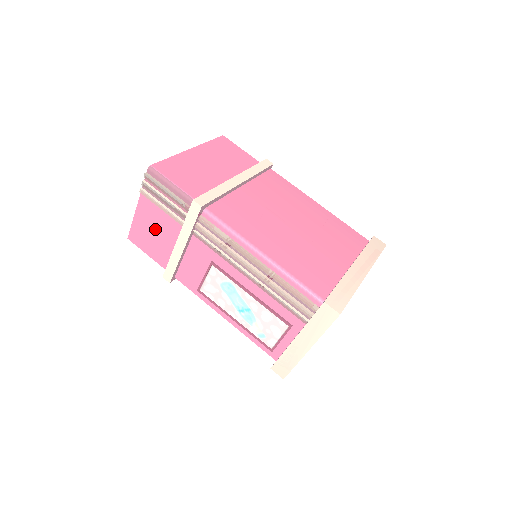
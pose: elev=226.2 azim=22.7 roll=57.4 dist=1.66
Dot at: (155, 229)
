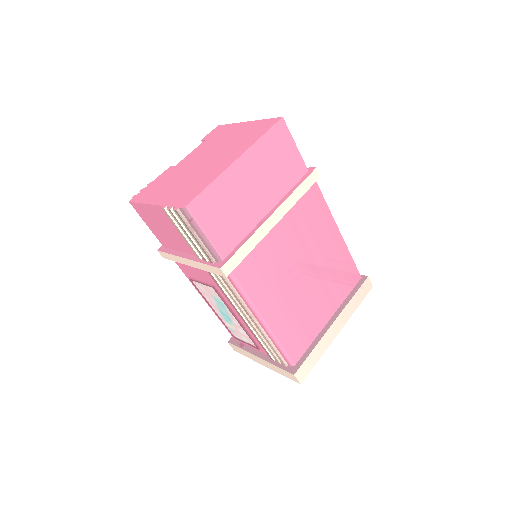
Dot at: (166, 228)
